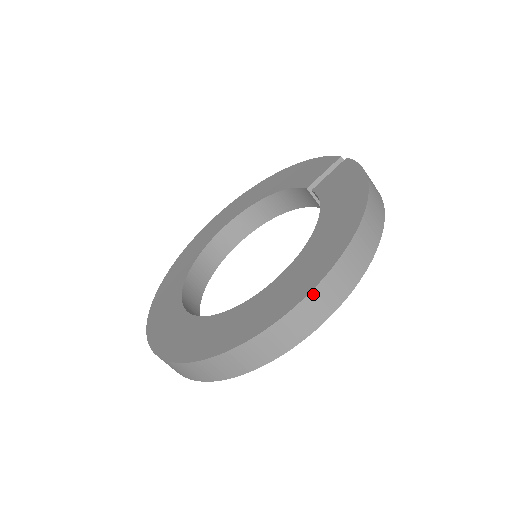
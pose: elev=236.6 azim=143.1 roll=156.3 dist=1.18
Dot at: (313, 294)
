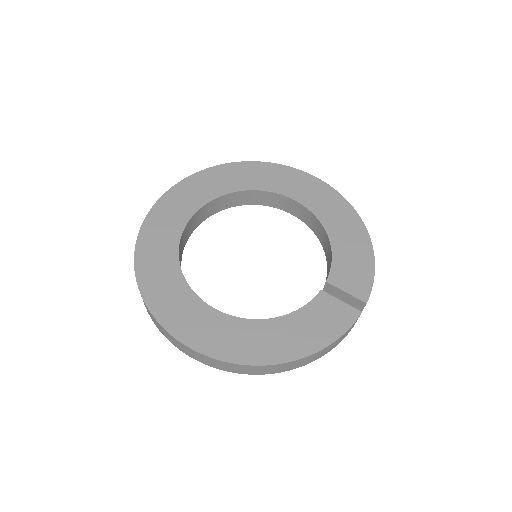
Dot at: (192, 350)
